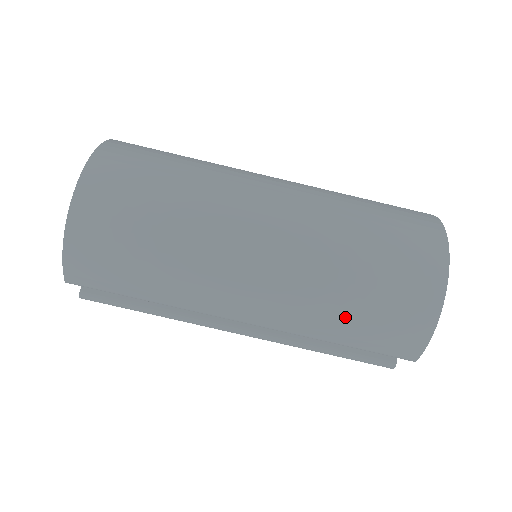
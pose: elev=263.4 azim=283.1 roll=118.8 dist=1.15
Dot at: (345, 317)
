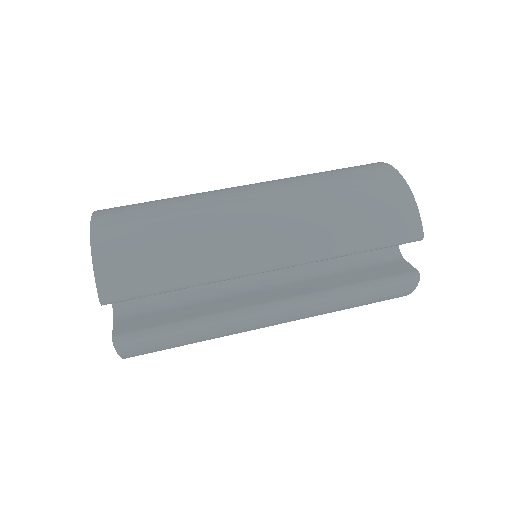
Dot at: (346, 217)
